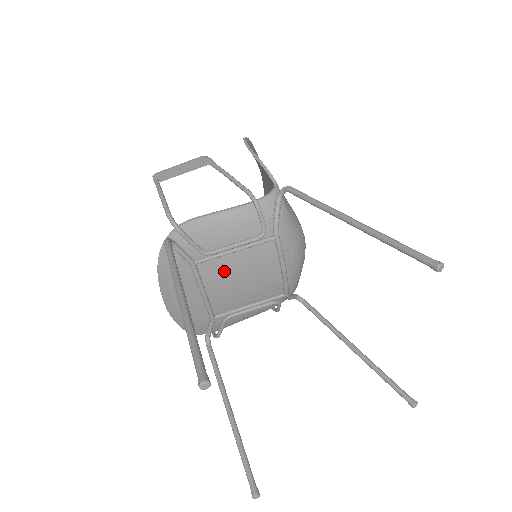
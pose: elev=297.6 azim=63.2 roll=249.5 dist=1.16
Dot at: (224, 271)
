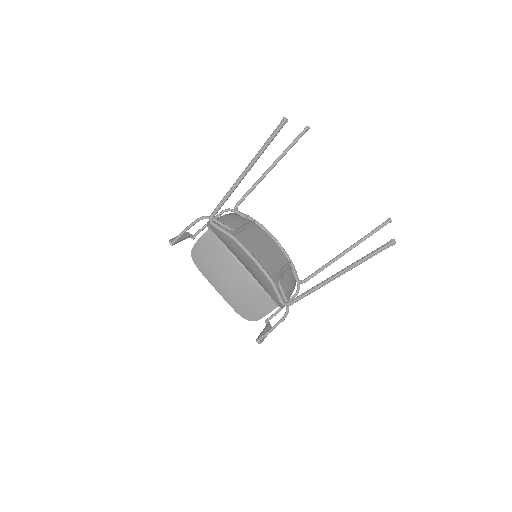
Dot at: (249, 241)
